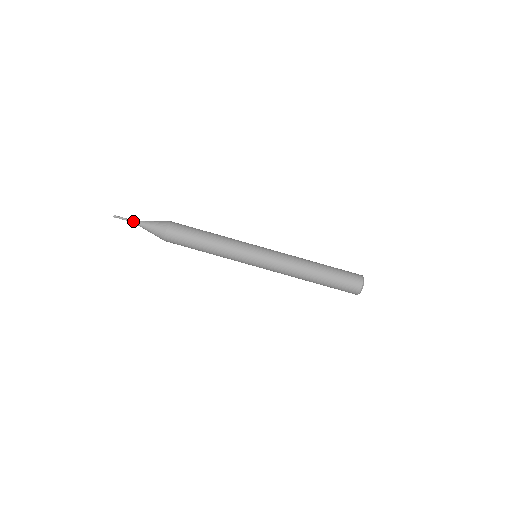
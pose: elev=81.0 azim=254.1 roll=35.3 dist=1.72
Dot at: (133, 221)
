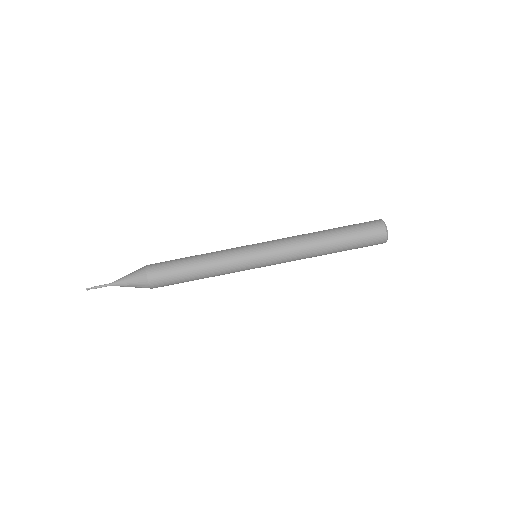
Dot at: (109, 285)
